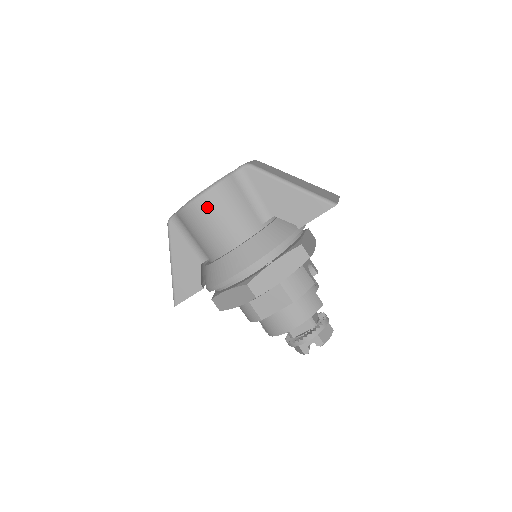
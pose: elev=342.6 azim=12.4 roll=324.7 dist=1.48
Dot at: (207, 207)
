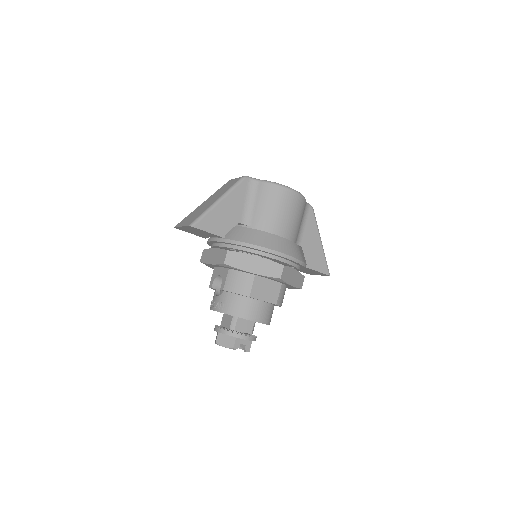
Dot at: (292, 200)
